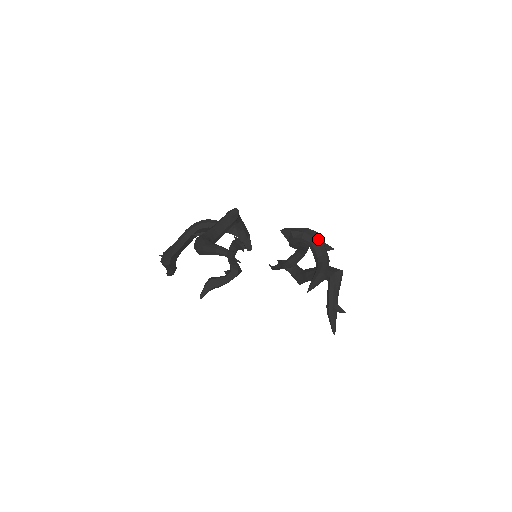
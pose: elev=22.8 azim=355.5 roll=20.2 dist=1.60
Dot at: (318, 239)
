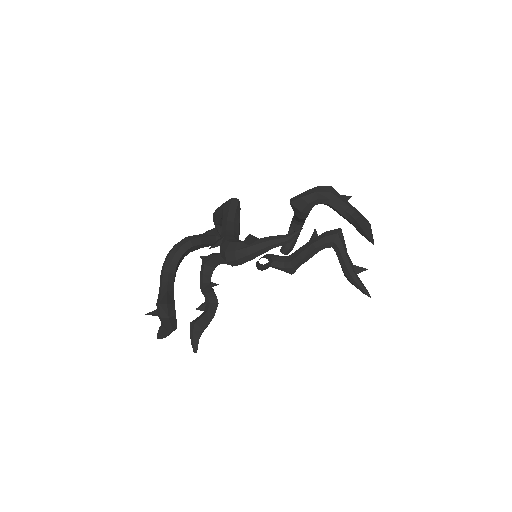
Dot at: (334, 192)
